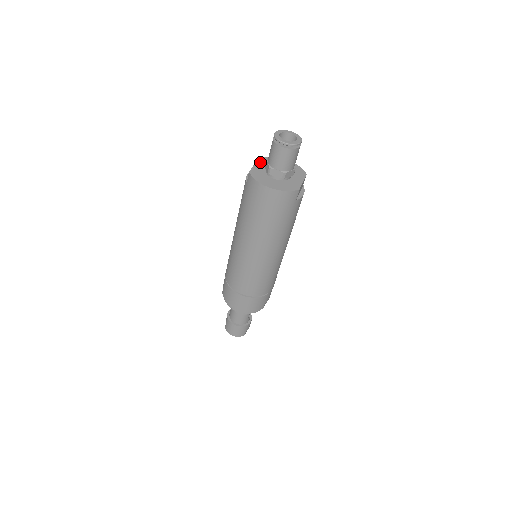
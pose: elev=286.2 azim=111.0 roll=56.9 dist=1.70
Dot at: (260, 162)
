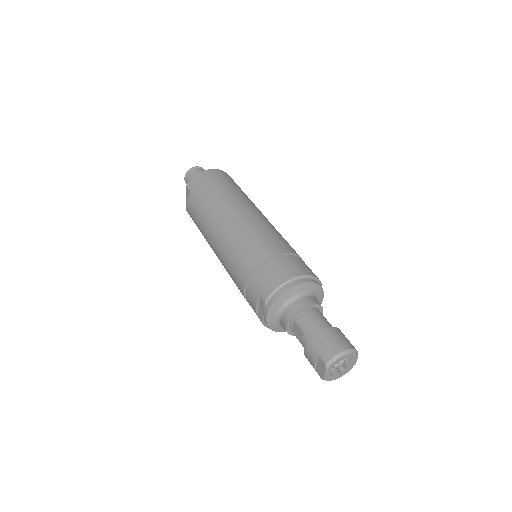
Dot at: occluded
